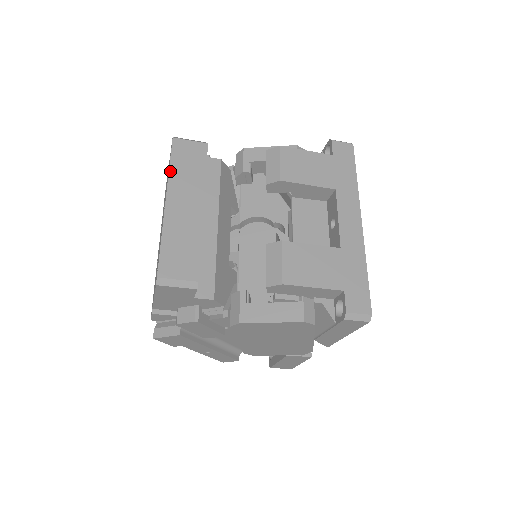
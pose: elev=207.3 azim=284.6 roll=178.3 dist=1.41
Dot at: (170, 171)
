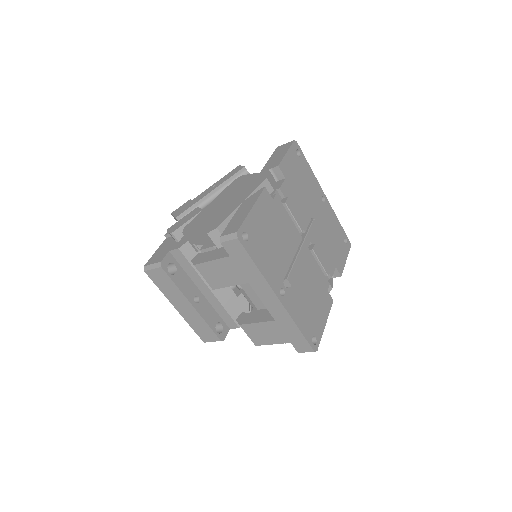
Dot at: (162, 292)
